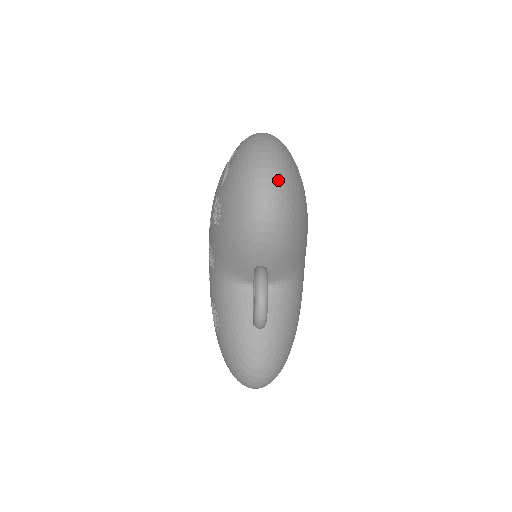
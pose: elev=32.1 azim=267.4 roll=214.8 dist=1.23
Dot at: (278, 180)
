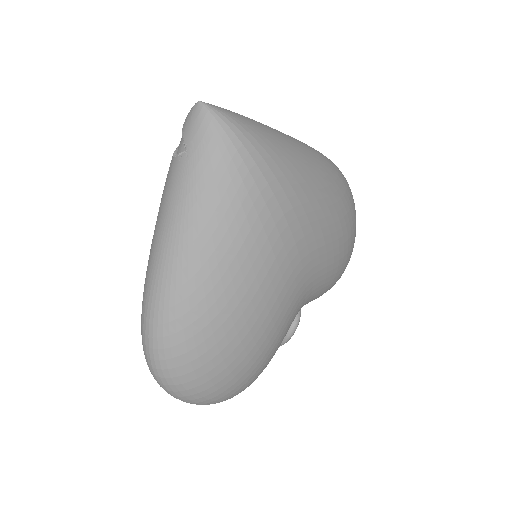
Dot at: occluded
